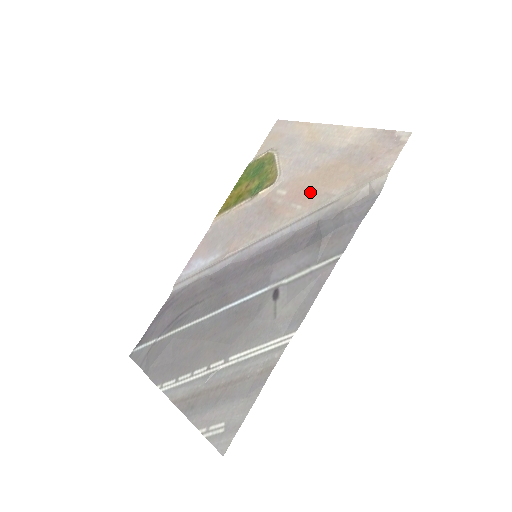
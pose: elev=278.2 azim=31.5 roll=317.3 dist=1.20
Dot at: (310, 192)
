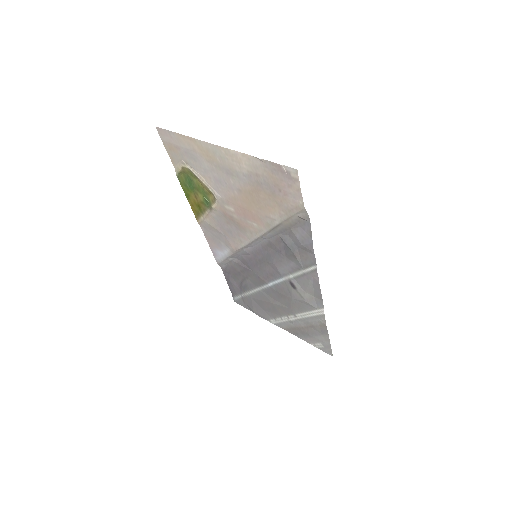
Dot at: (253, 213)
